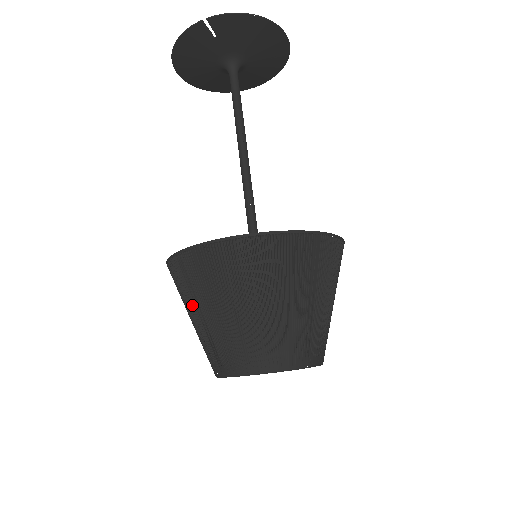
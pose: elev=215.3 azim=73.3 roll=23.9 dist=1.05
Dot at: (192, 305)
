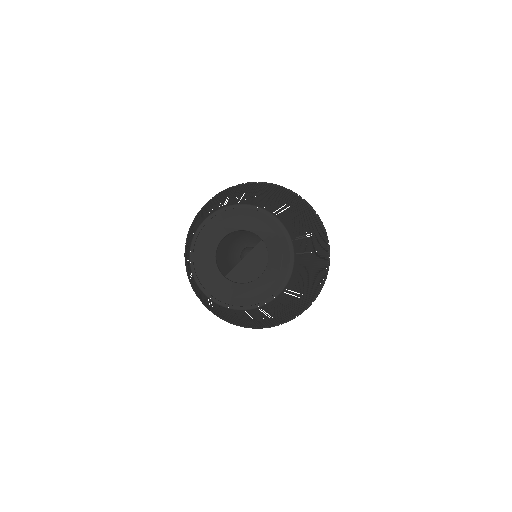
Dot at: (195, 223)
